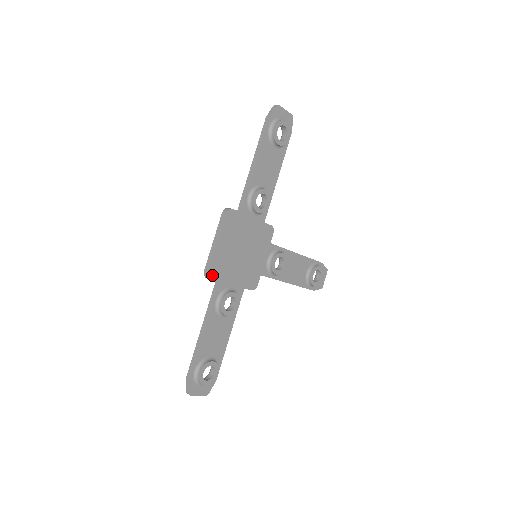
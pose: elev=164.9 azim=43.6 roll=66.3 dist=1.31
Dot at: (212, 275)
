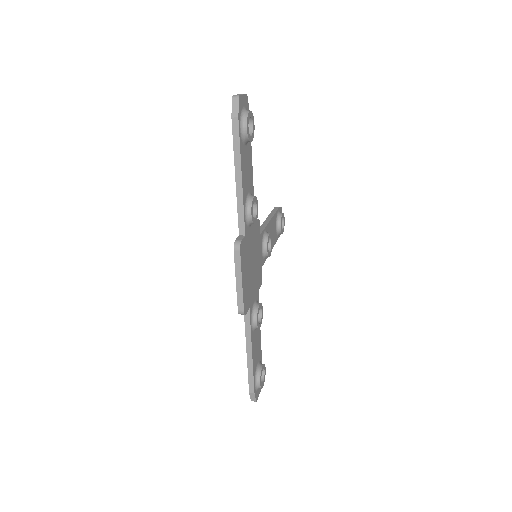
Dot at: (246, 309)
